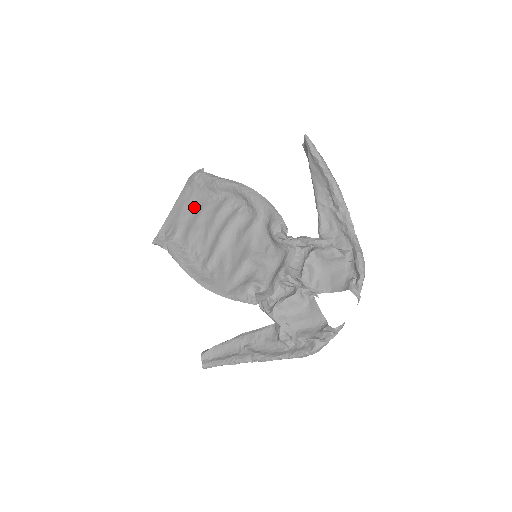
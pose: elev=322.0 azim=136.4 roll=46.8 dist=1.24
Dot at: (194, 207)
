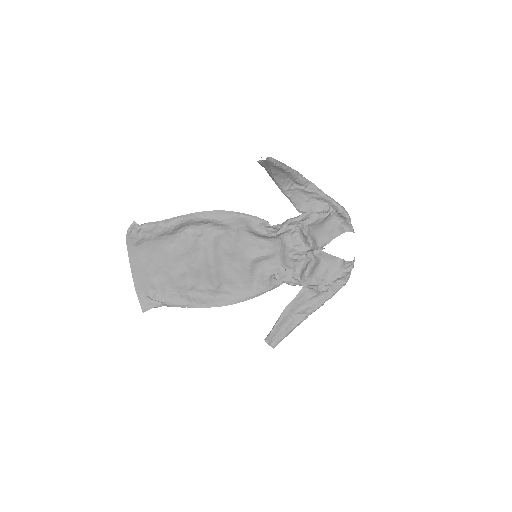
Dot at: (157, 258)
